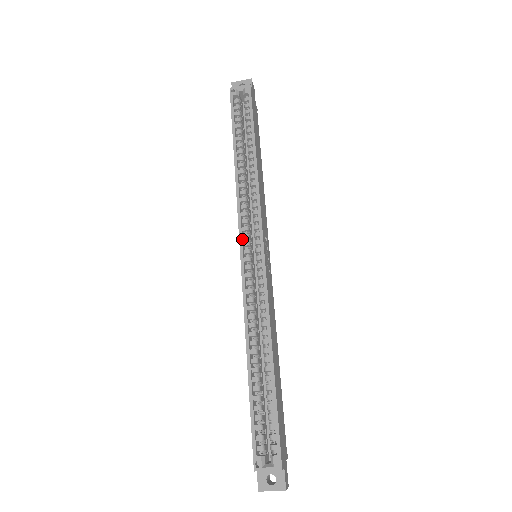
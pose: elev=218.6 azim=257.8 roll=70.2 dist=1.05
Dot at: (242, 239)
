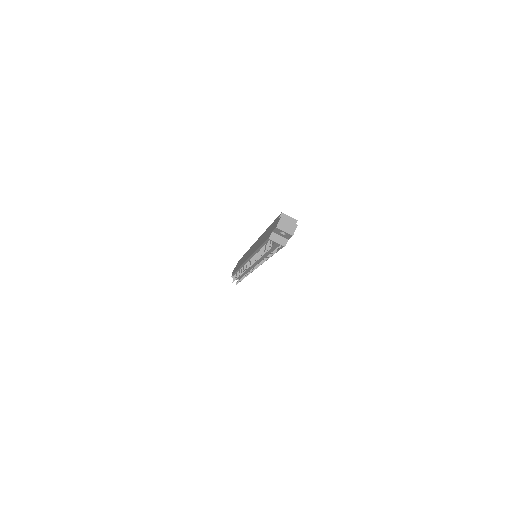
Dot at: occluded
